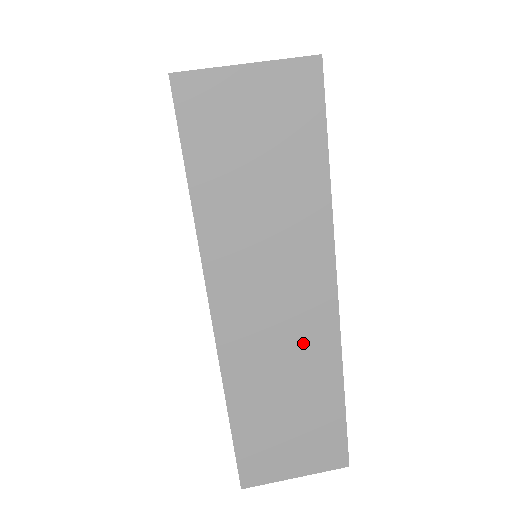
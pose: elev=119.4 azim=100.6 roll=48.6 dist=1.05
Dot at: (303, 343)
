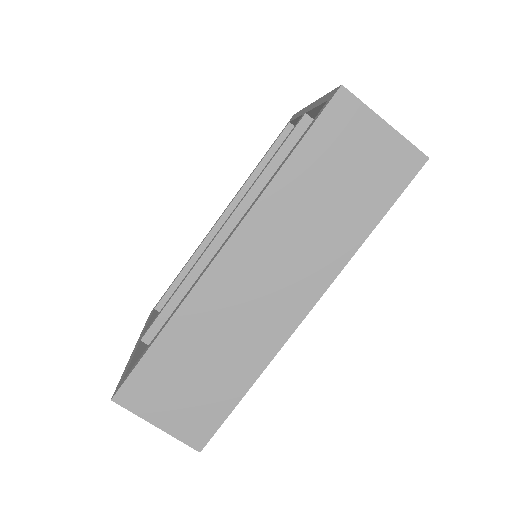
Dot at: (258, 326)
